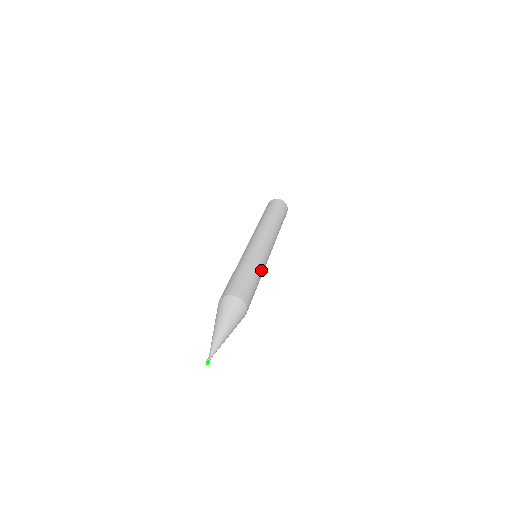
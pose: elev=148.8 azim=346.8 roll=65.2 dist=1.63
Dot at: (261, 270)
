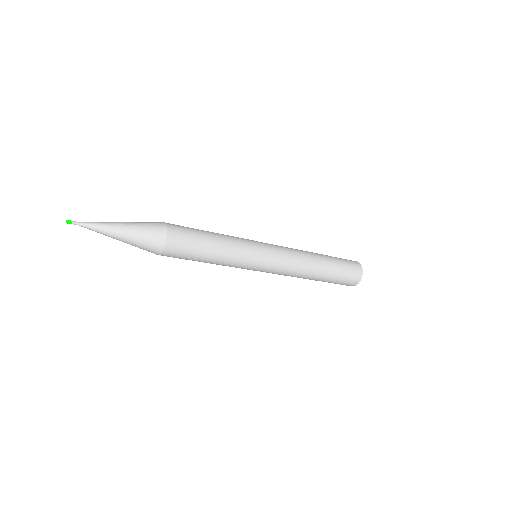
Dot at: (233, 244)
